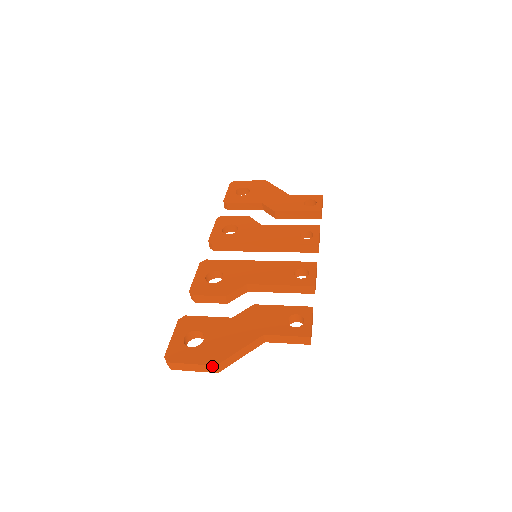
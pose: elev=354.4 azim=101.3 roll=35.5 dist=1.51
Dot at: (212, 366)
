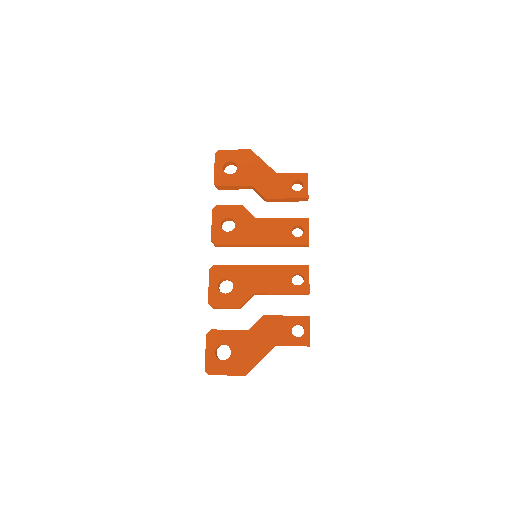
Dot at: occluded
